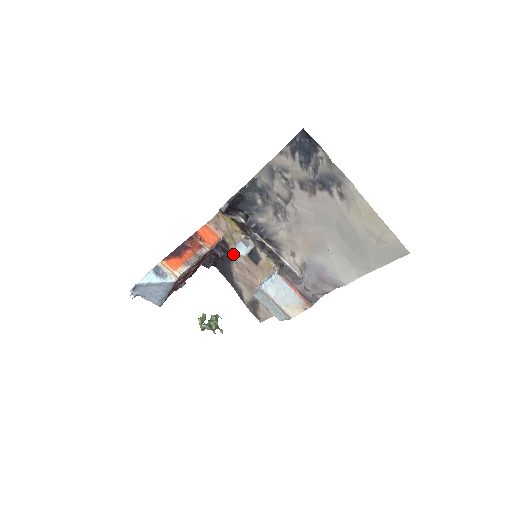
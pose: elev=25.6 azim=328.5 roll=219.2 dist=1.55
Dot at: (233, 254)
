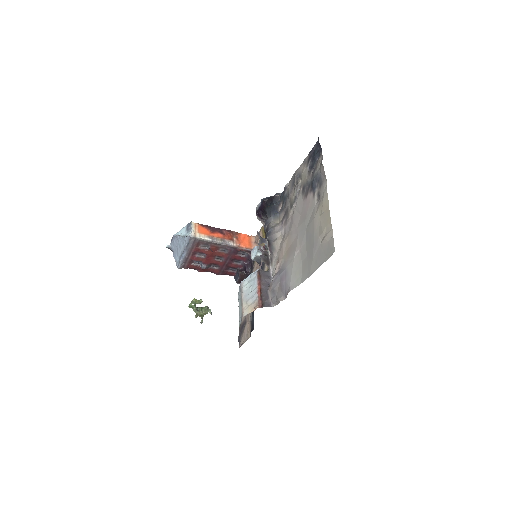
Dot at: (254, 270)
